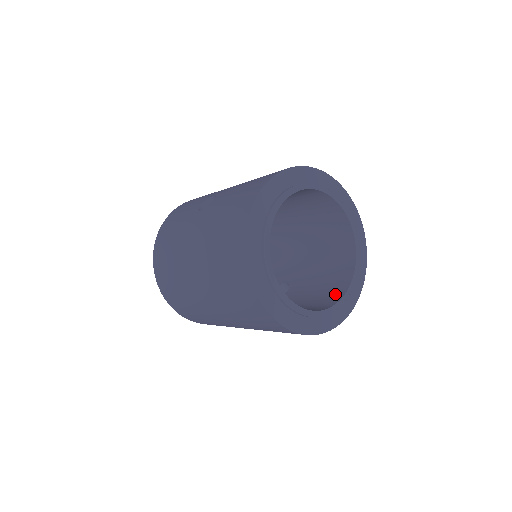
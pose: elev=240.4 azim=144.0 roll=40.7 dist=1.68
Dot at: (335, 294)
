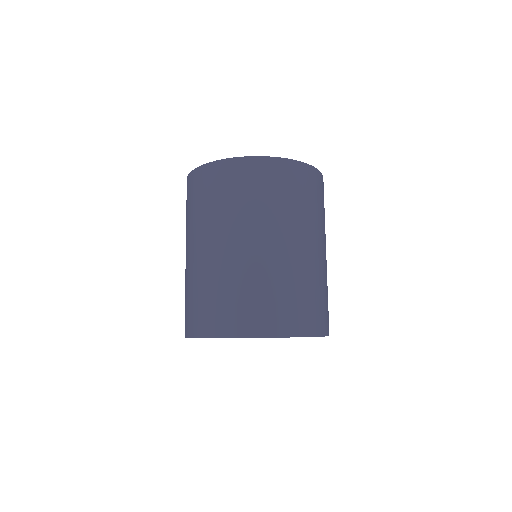
Dot at: occluded
